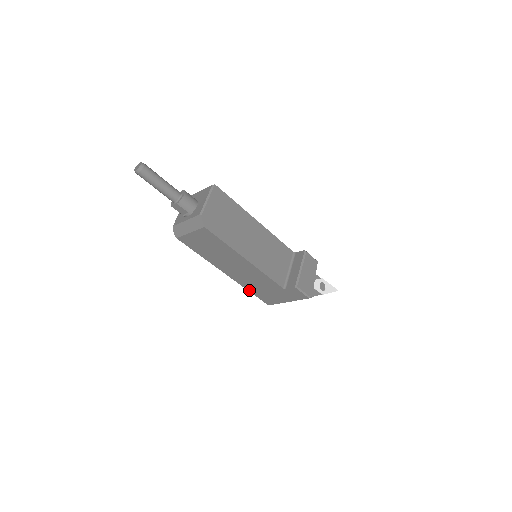
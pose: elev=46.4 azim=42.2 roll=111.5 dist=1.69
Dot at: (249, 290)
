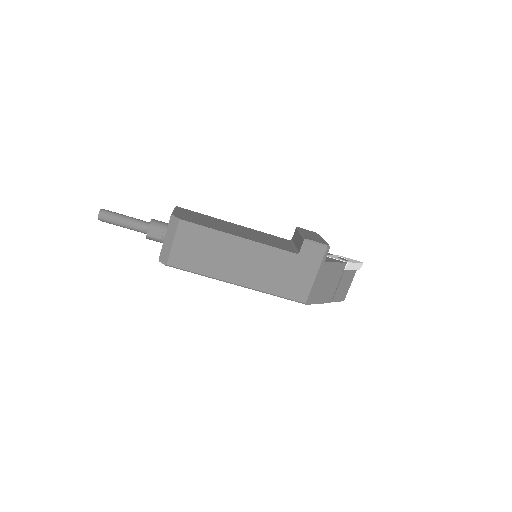
Dot at: (273, 293)
